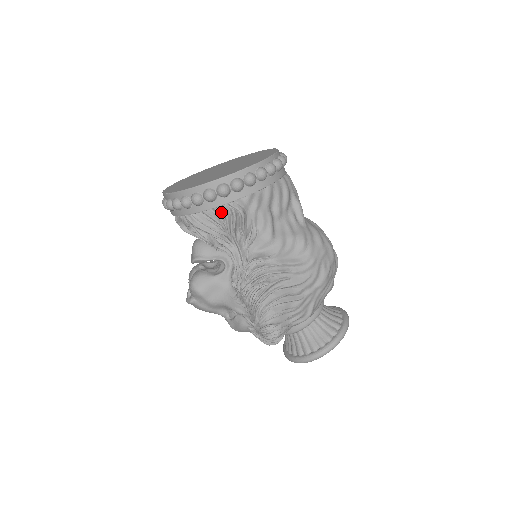
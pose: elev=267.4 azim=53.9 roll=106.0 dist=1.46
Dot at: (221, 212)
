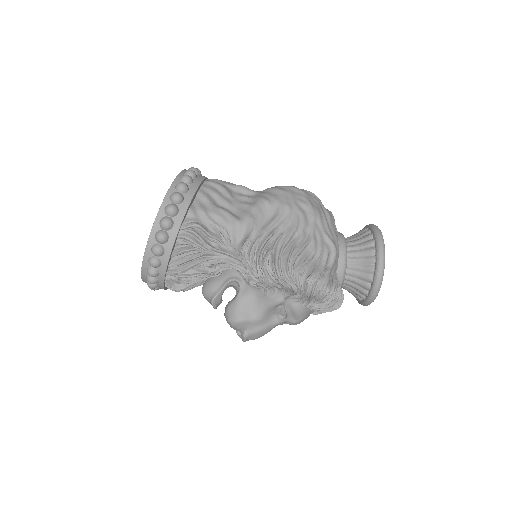
Dot at: (183, 241)
